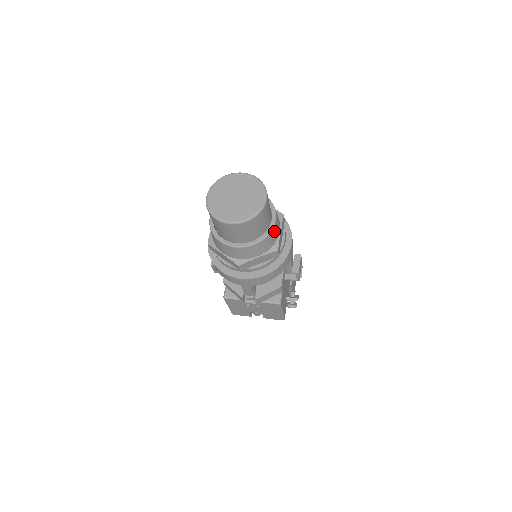
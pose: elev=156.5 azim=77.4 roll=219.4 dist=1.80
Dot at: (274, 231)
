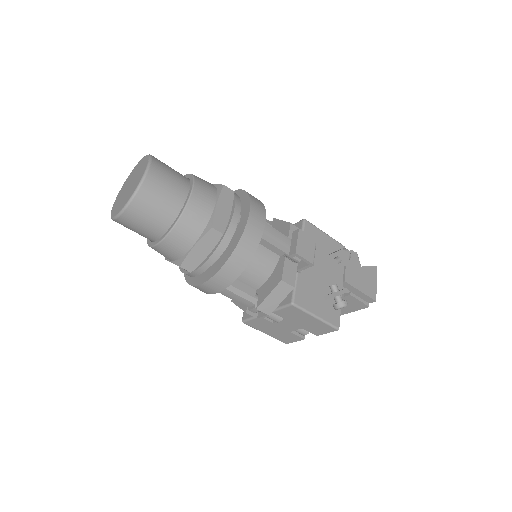
Dot at: (195, 206)
